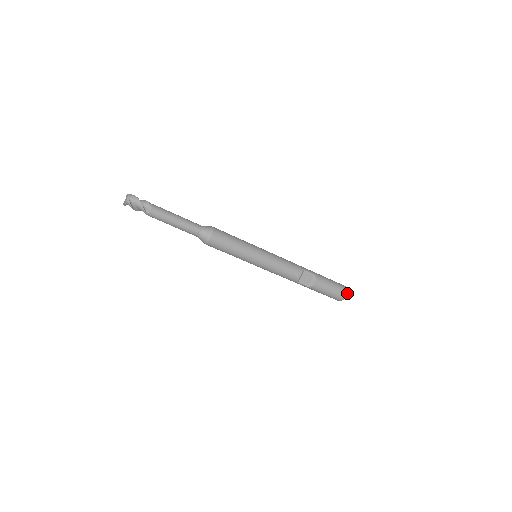
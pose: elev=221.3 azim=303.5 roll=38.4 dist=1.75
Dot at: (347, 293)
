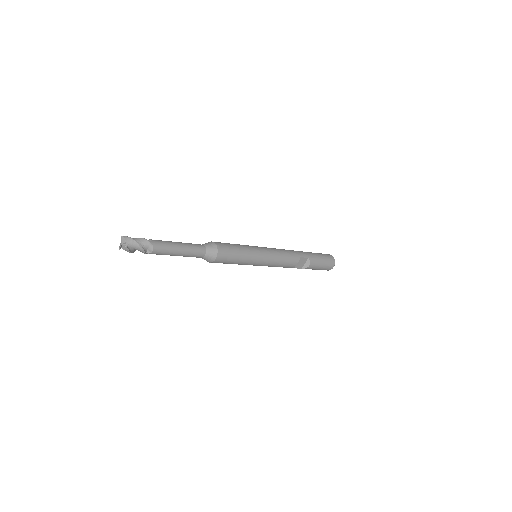
Dot at: occluded
